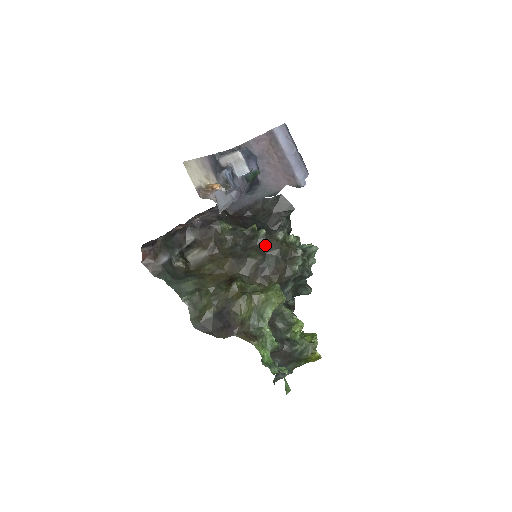
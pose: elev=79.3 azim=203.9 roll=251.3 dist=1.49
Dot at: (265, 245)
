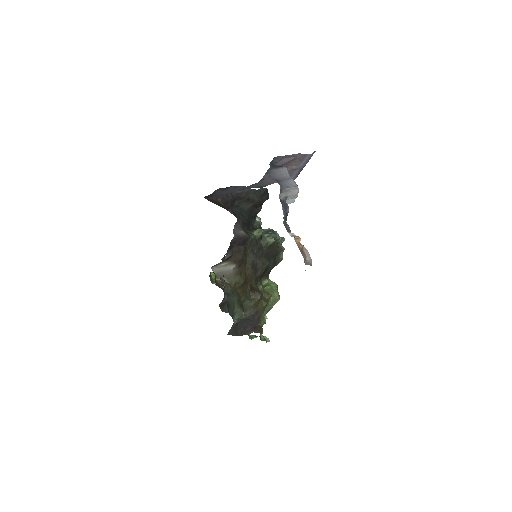
Dot at: (271, 252)
